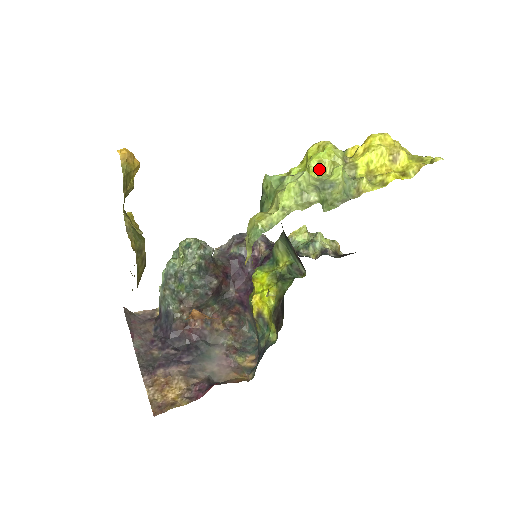
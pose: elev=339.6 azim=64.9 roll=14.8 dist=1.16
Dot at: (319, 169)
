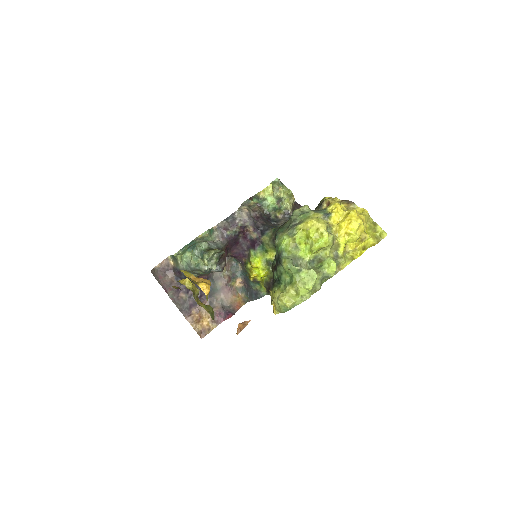
Dot at: (318, 251)
